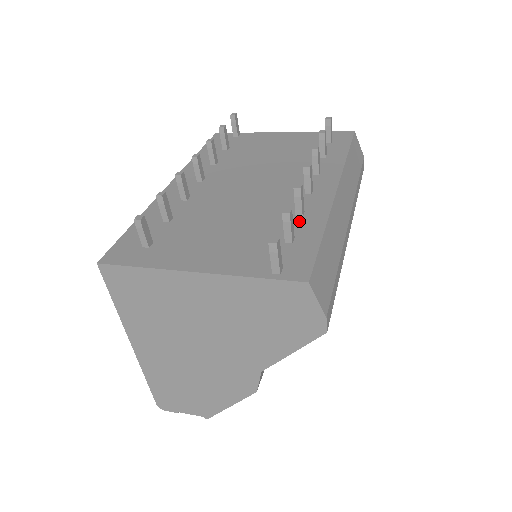
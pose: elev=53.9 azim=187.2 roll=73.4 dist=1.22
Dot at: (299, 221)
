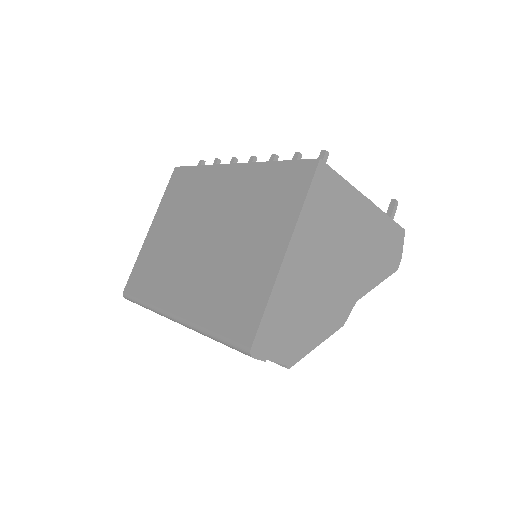
Dot at: occluded
